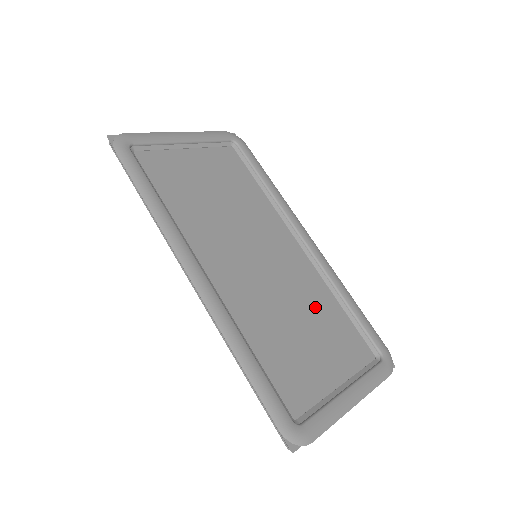
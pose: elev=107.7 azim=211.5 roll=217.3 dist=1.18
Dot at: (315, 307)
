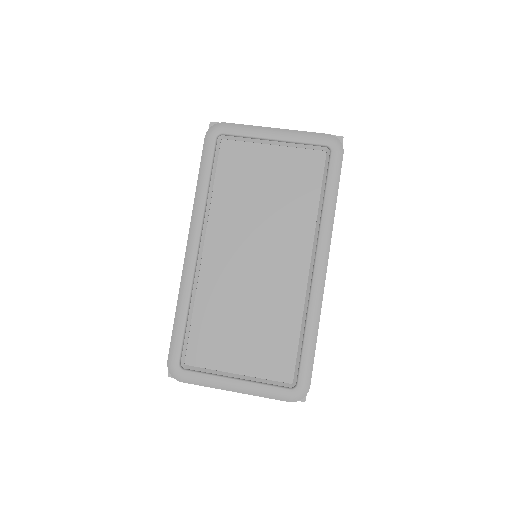
Dot at: (273, 318)
